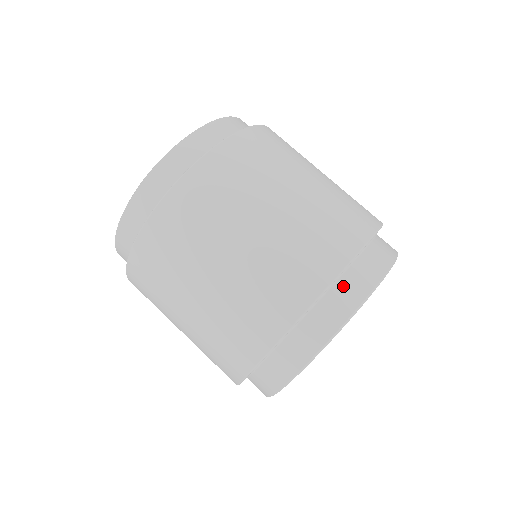
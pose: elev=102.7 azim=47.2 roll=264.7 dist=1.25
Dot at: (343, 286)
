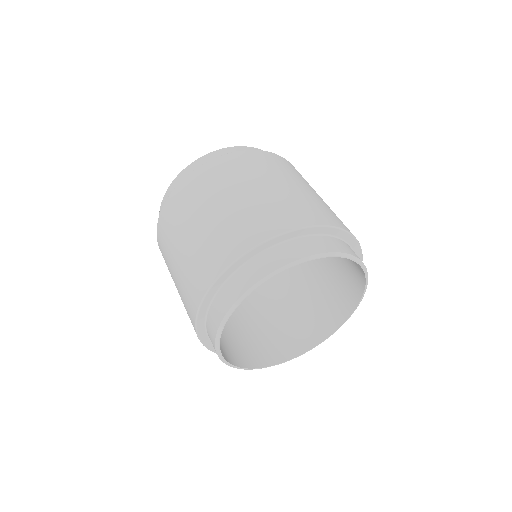
Dot at: occluded
